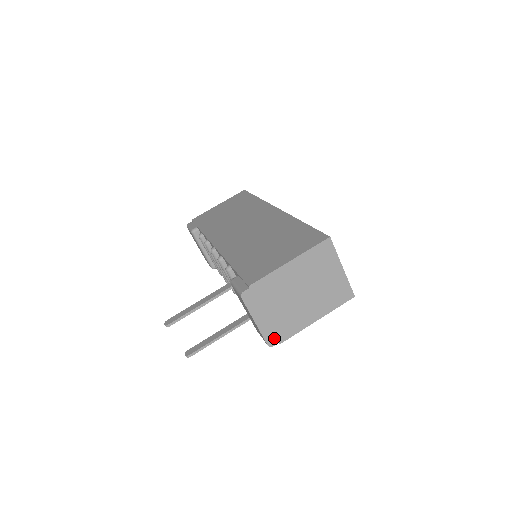
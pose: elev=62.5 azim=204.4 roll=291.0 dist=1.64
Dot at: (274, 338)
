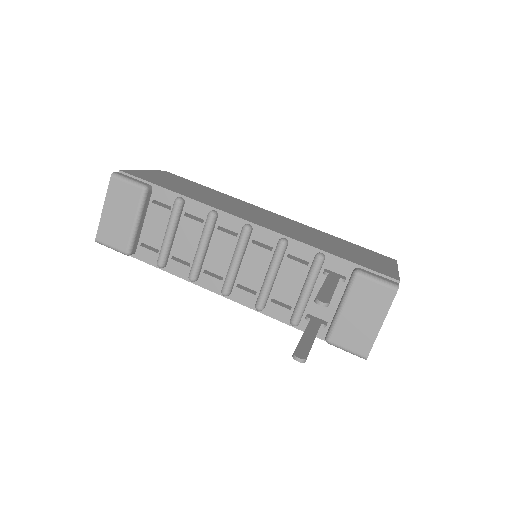
Dot at: occluded
